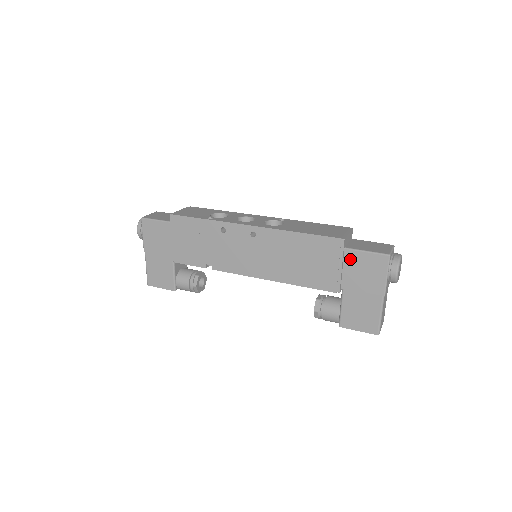
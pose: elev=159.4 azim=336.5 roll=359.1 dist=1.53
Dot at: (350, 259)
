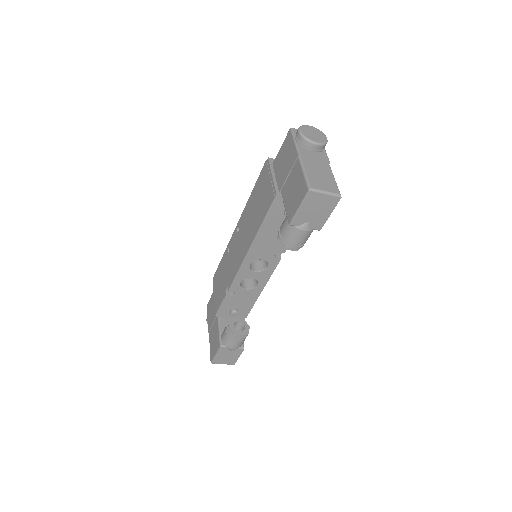
Dot at: (276, 166)
